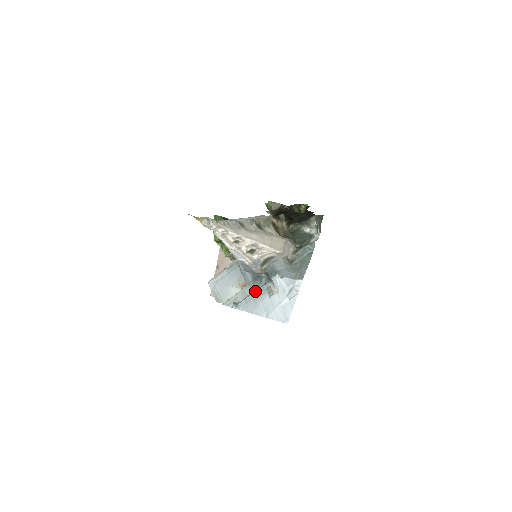
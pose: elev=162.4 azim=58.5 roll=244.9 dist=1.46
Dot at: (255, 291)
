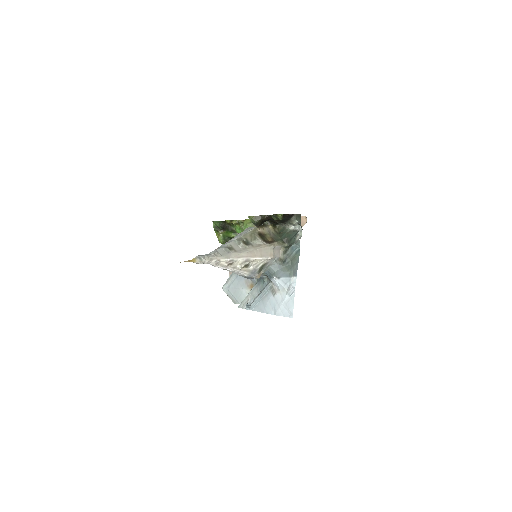
Dot at: (261, 292)
